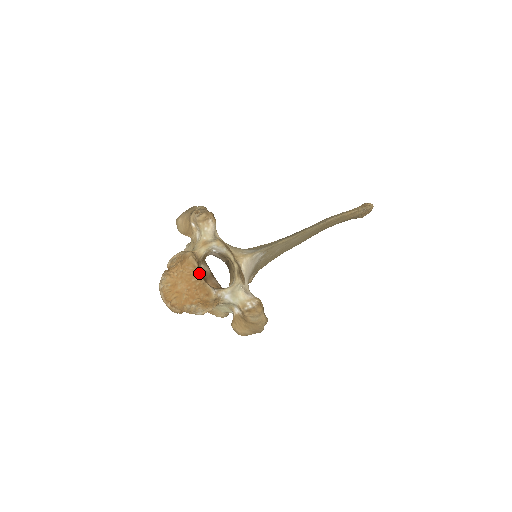
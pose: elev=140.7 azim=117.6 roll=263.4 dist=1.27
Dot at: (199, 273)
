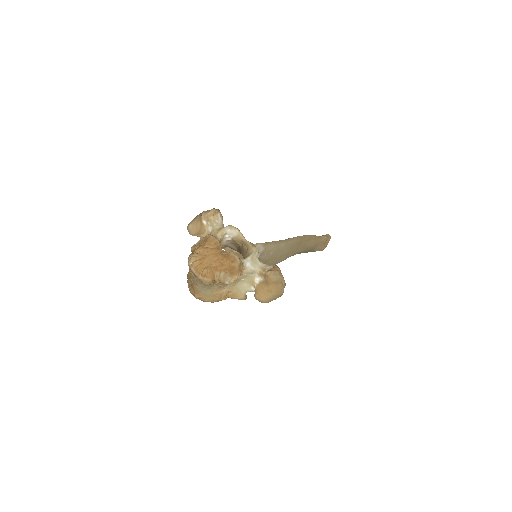
Dot at: (221, 248)
